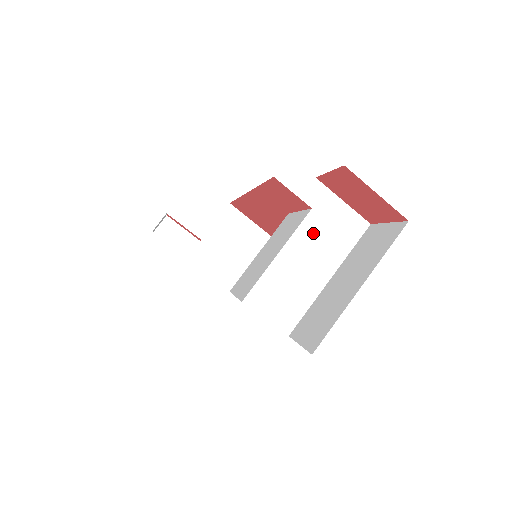
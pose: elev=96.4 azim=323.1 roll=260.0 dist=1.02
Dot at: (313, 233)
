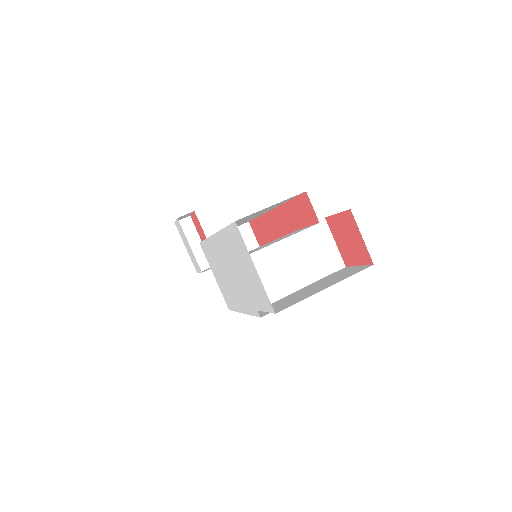
Dot at: (307, 251)
